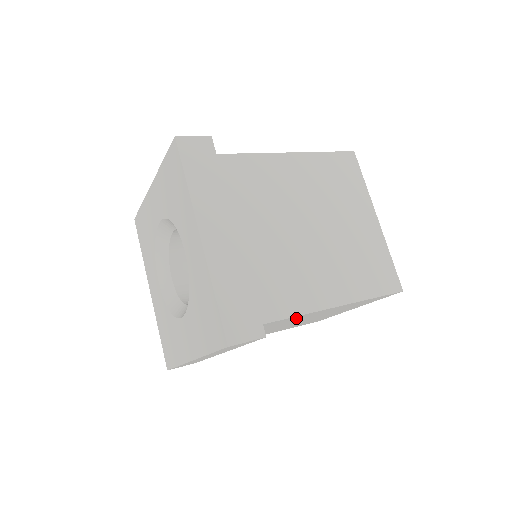
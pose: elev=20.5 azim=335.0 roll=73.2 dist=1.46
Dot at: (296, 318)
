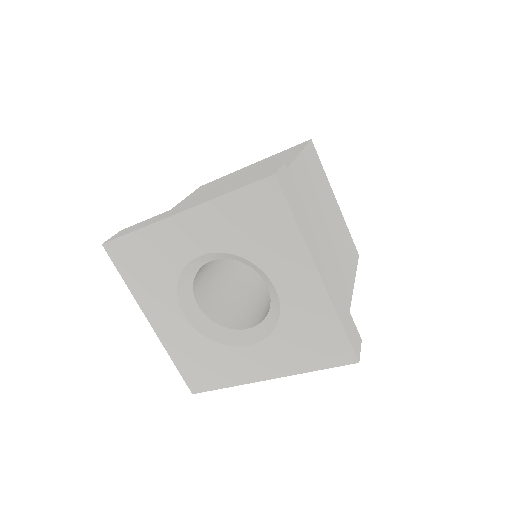
Dot at: (299, 186)
